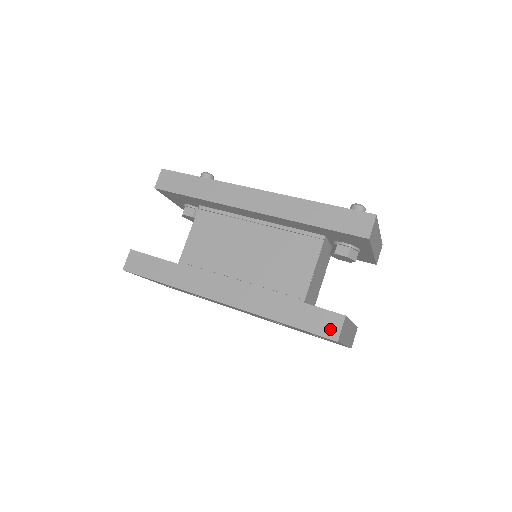
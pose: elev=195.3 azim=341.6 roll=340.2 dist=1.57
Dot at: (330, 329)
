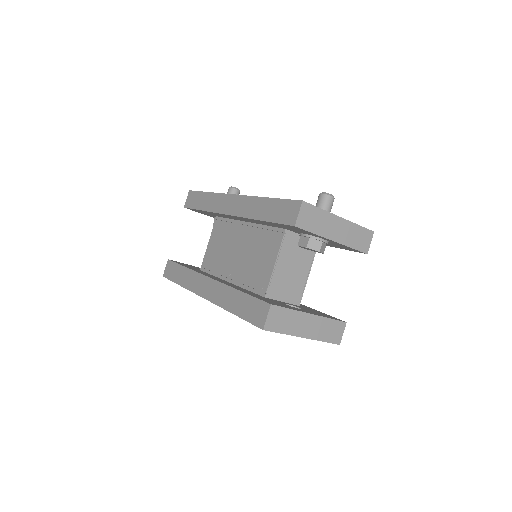
Dot at: (260, 318)
